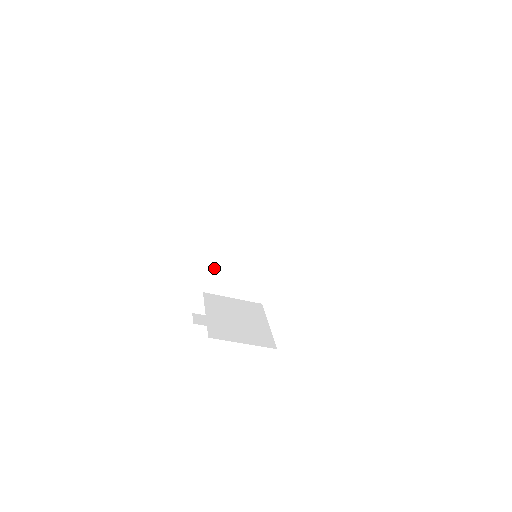
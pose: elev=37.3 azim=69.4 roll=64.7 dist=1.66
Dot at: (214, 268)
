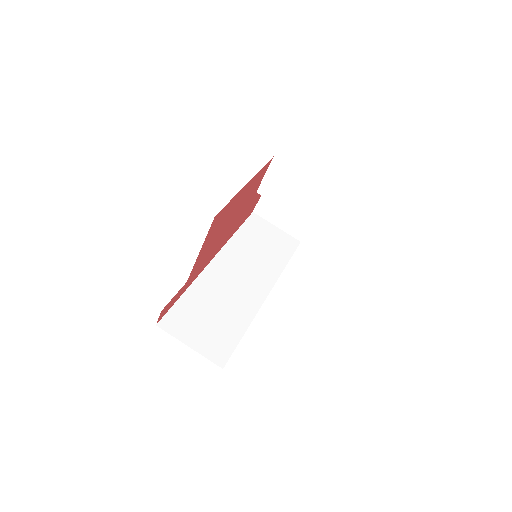
Dot at: (199, 288)
